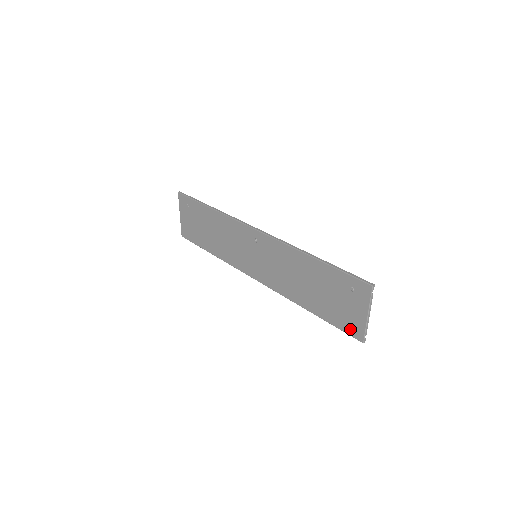
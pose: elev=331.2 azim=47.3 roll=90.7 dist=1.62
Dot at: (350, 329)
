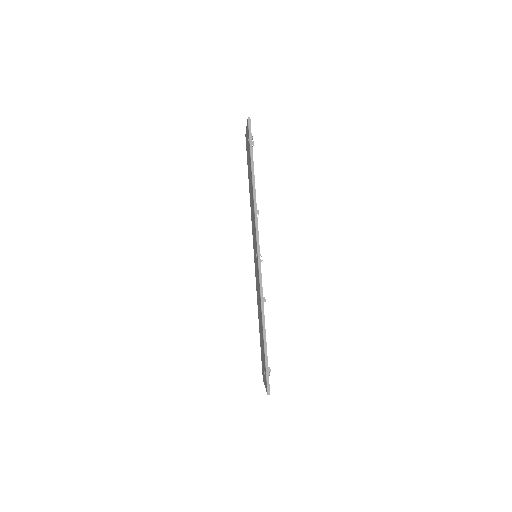
Dot at: (262, 368)
